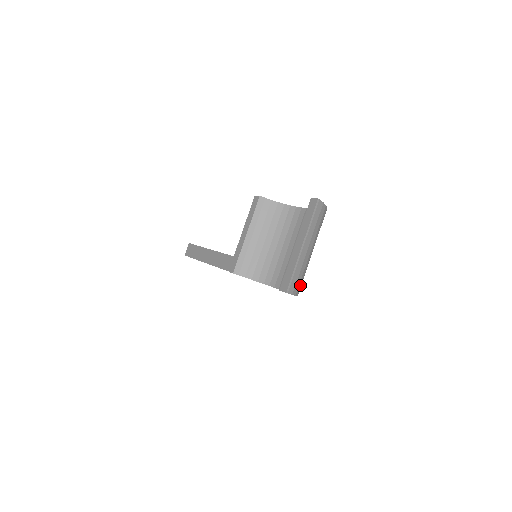
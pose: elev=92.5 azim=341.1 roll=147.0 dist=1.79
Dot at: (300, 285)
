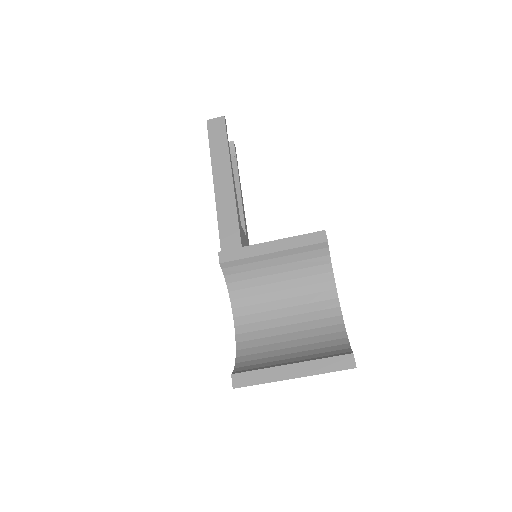
Dot at: occluded
